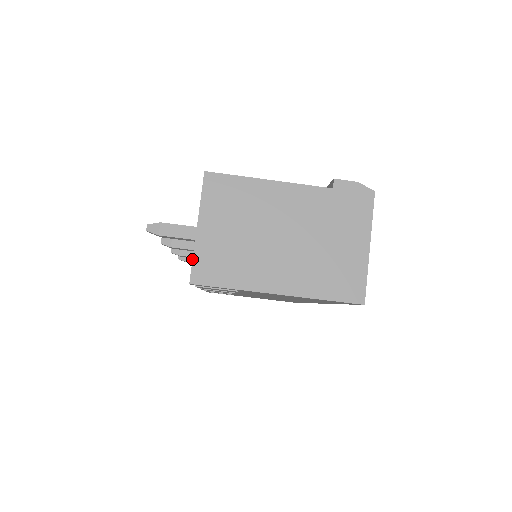
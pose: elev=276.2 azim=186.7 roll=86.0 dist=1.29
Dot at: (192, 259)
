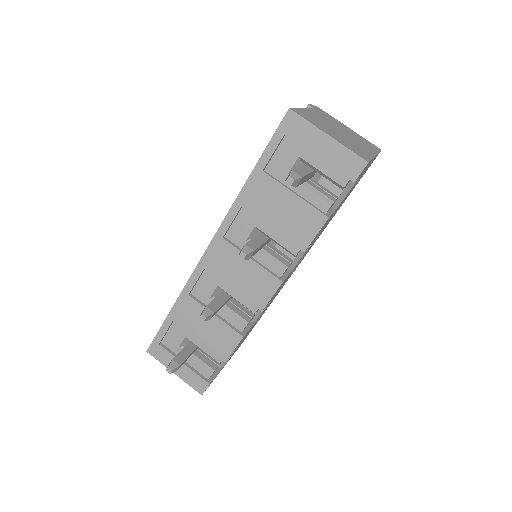
Dot at: (351, 151)
